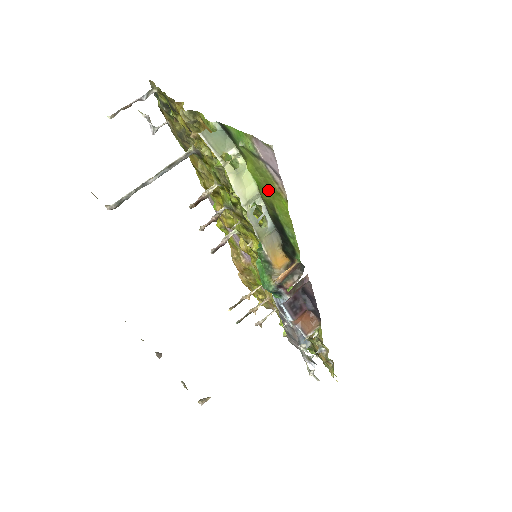
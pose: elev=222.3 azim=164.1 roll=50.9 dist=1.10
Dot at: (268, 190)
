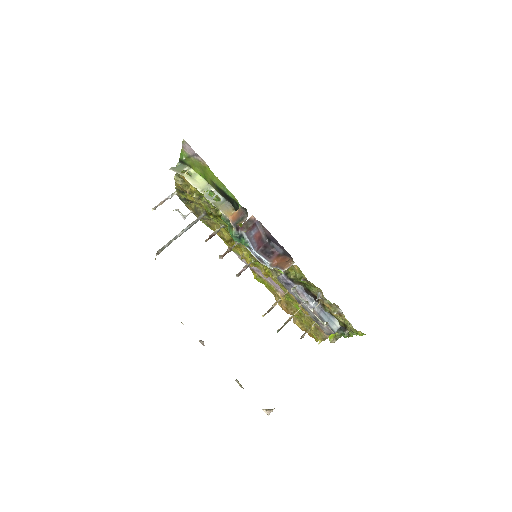
Dot at: (204, 173)
